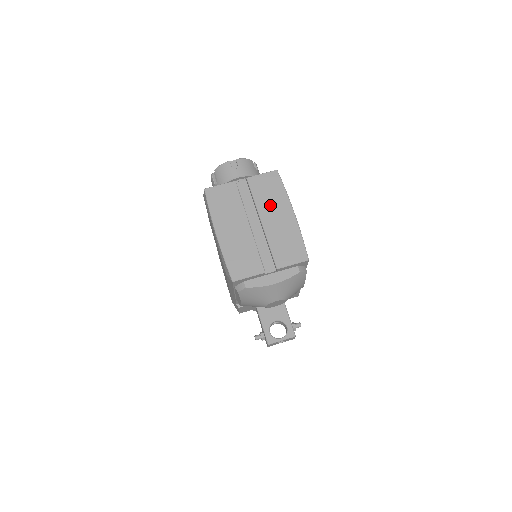
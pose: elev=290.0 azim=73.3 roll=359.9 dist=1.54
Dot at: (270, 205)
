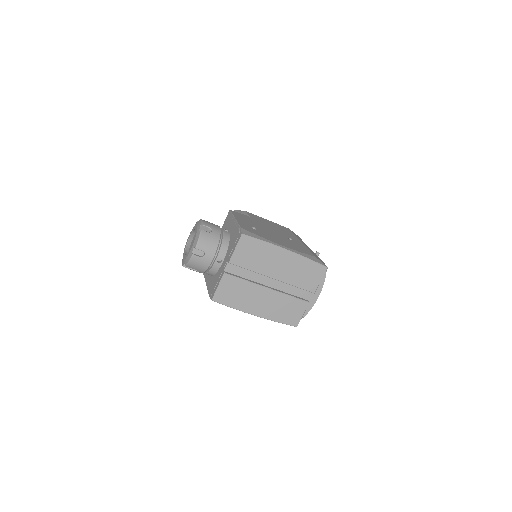
Dot at: (267, 263)
